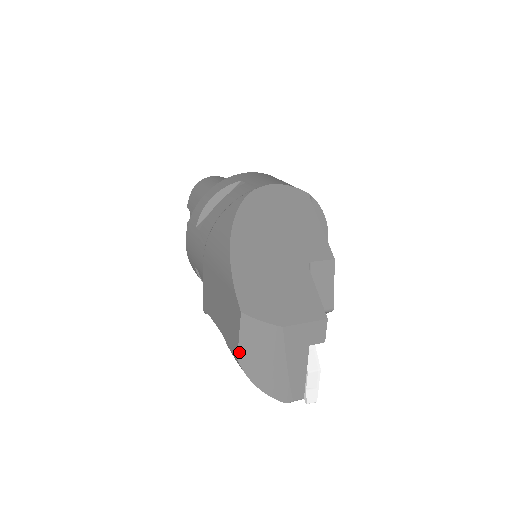
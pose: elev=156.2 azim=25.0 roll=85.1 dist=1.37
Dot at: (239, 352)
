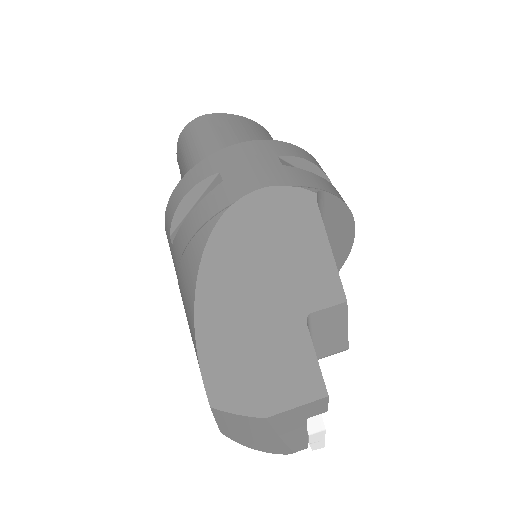
Dot at: (220, 428)
